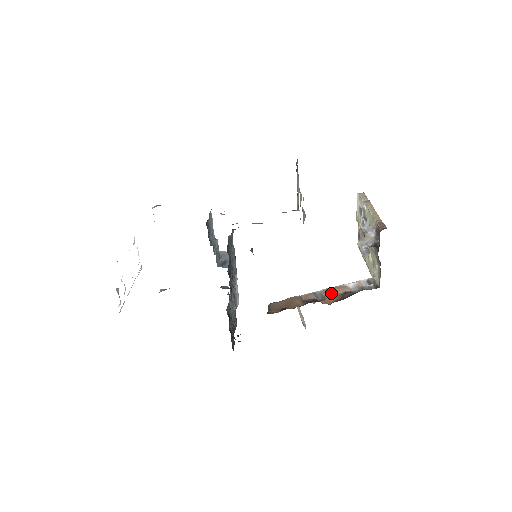
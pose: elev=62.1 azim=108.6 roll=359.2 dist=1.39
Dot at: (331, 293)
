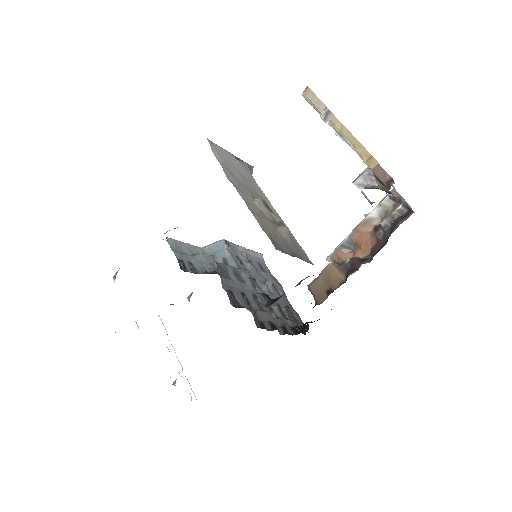
Dot at: (360, 237)
